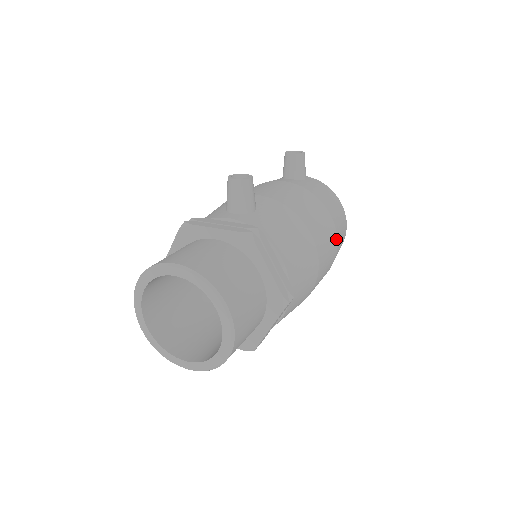
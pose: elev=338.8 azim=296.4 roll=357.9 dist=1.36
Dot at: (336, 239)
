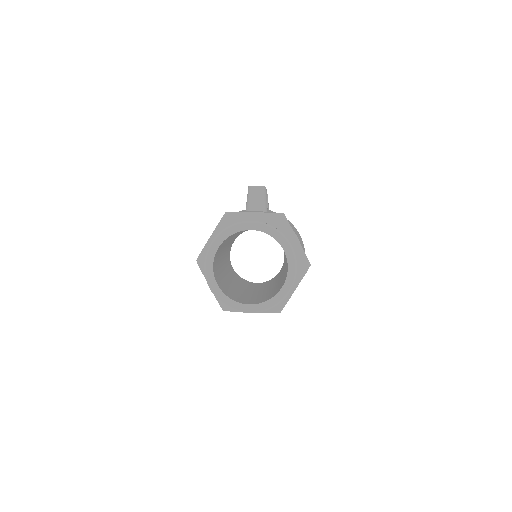
Dot at: occluded
